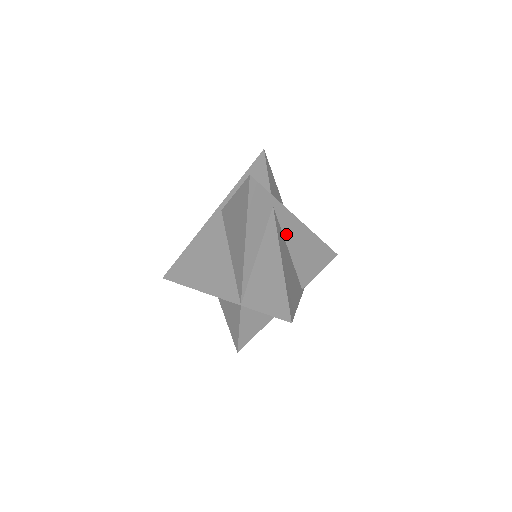
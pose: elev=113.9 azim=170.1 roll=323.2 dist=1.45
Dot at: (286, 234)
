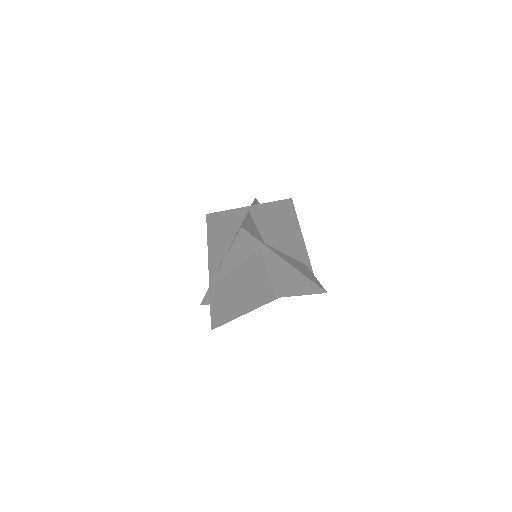
Dot at: (270, 266)
